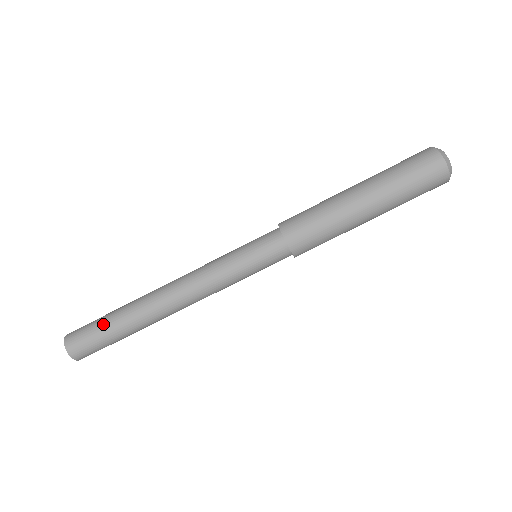
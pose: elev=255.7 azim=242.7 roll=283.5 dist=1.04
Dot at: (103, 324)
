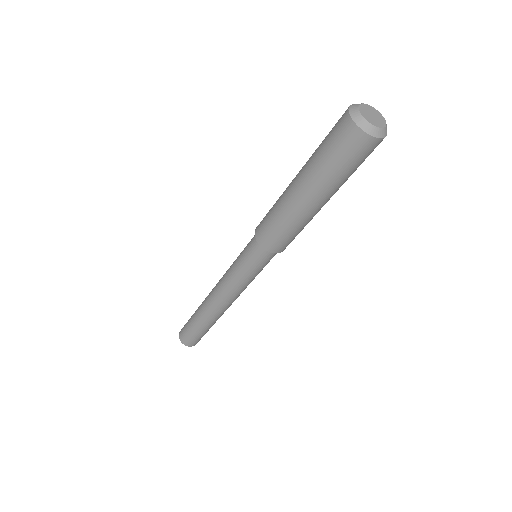
Dot at: (192, 328)
